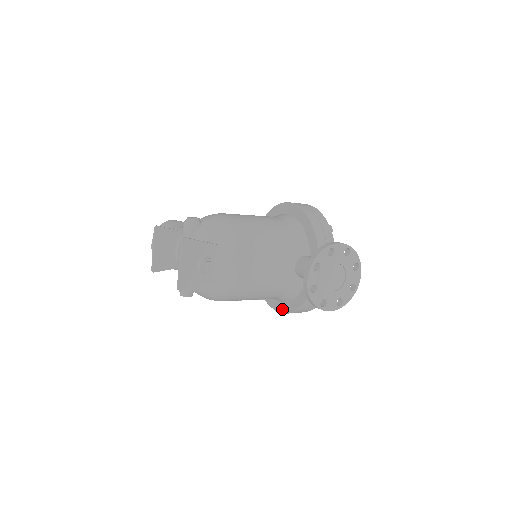
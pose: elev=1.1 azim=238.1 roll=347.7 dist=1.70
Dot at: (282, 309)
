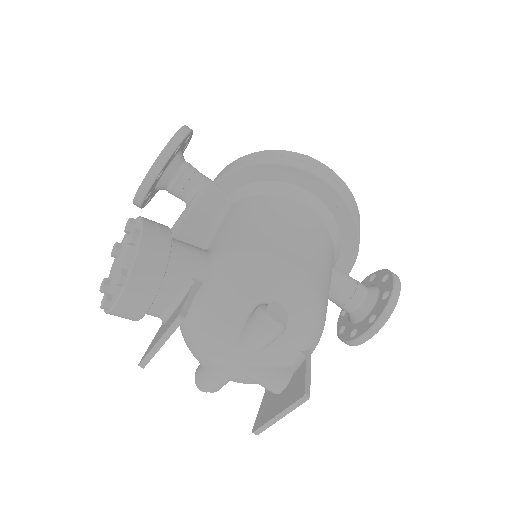
Dot at: occluded
